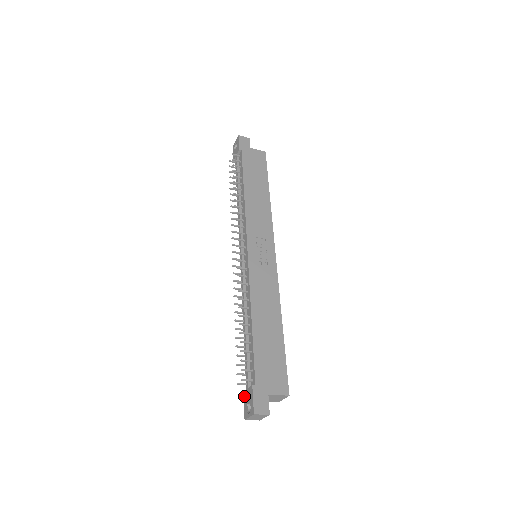
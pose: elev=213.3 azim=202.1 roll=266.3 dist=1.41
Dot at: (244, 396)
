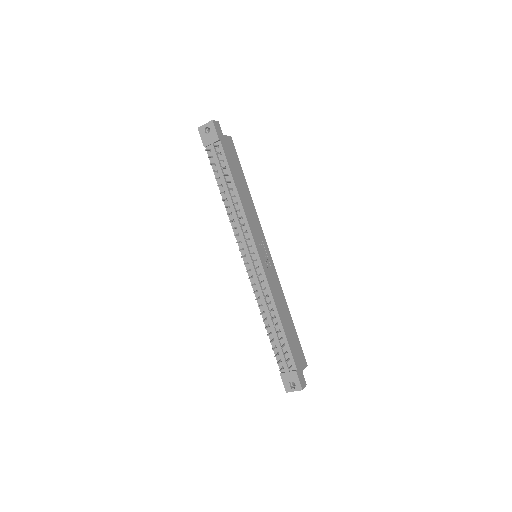
Dot at: (283, 377)
